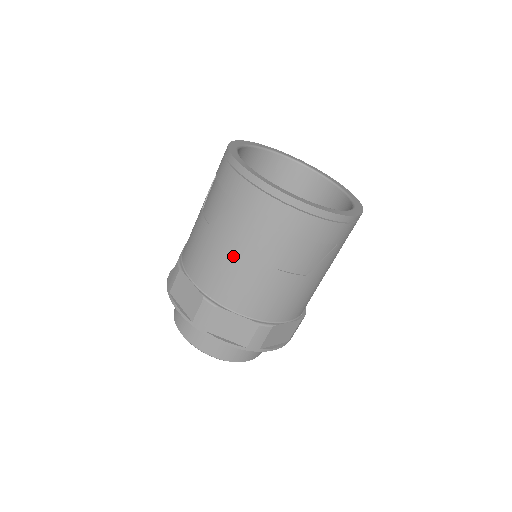
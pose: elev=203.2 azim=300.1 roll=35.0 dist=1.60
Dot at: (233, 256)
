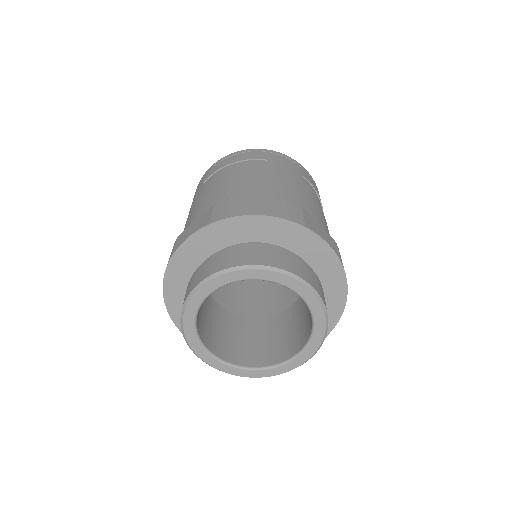
Dot at: occluded
